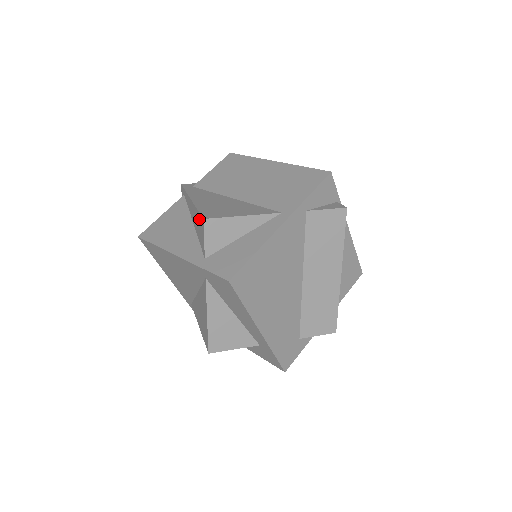
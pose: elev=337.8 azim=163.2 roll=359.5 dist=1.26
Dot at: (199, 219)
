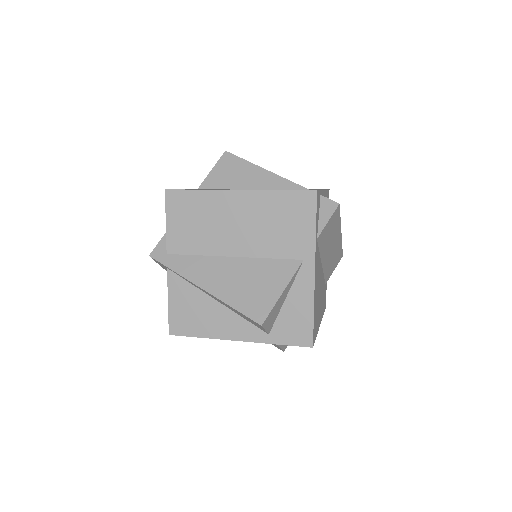
Dot at: (244, 316)
